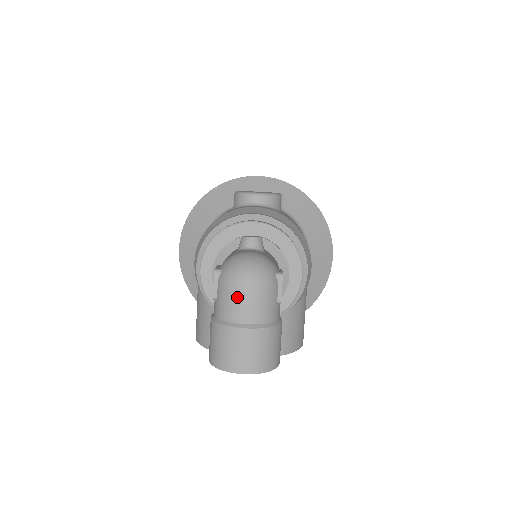
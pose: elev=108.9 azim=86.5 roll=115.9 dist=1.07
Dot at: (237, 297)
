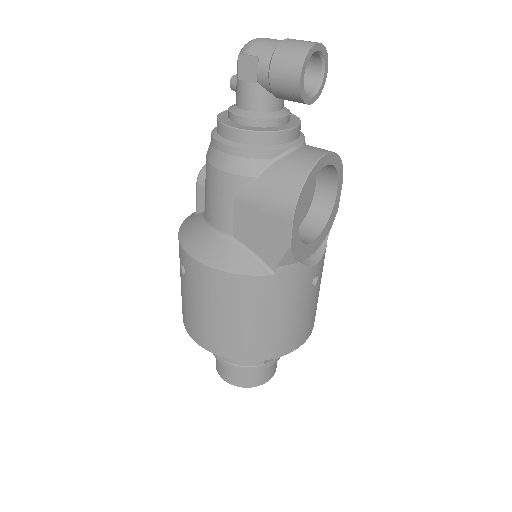
Dot at: (264, 40)
